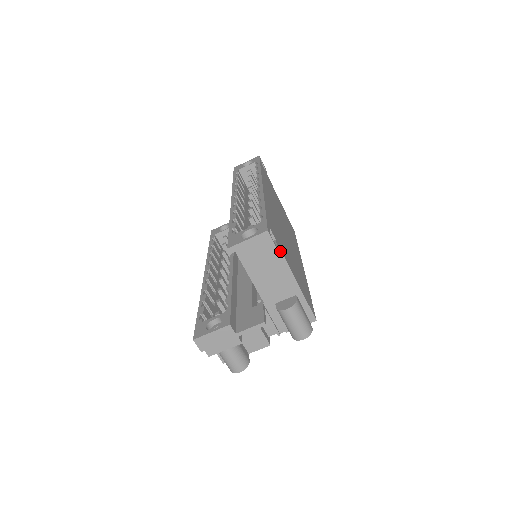
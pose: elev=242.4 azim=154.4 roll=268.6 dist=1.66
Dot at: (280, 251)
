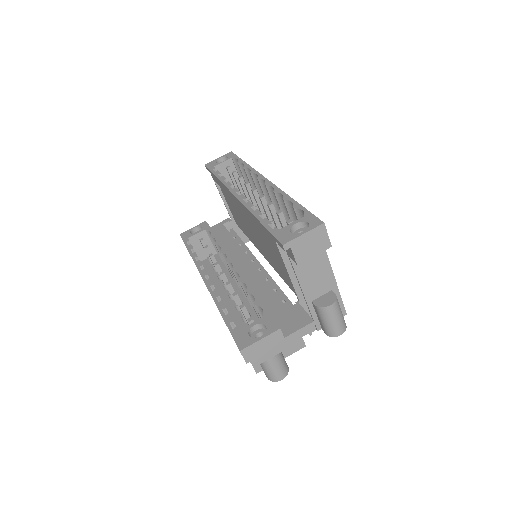
Dot at: occluded
